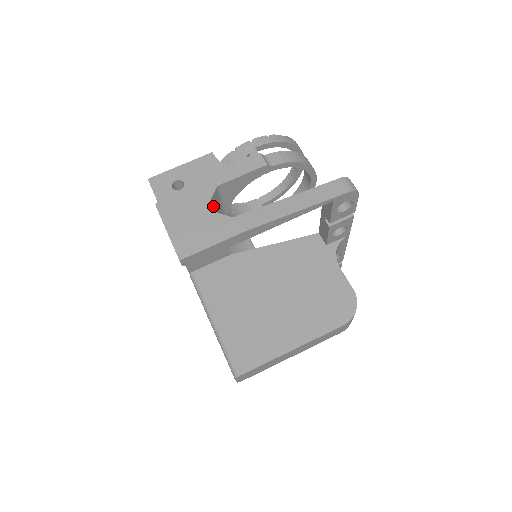
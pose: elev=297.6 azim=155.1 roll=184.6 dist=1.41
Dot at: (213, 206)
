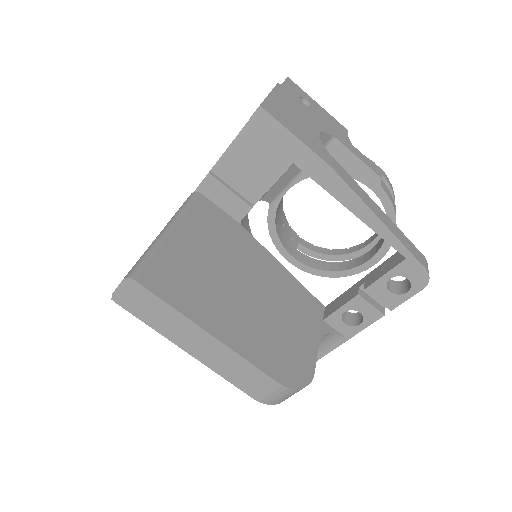
Dot at: occluded
